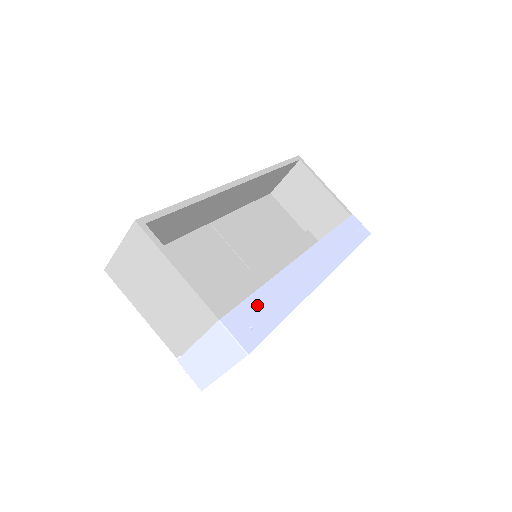
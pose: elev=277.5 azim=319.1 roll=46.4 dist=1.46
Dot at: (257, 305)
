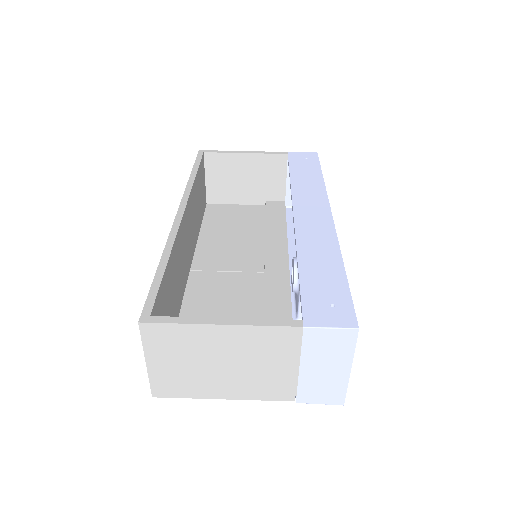
Dot at: (314, 284)
